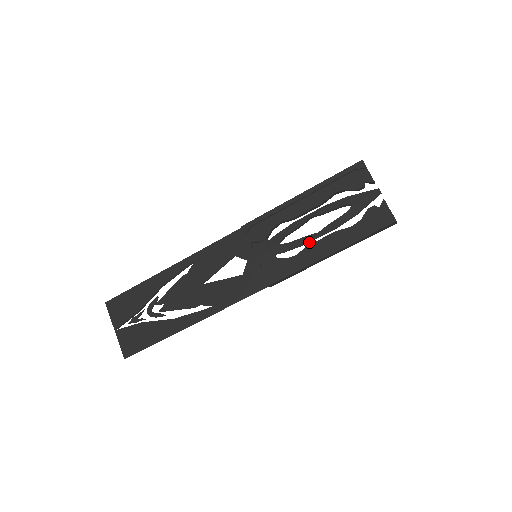
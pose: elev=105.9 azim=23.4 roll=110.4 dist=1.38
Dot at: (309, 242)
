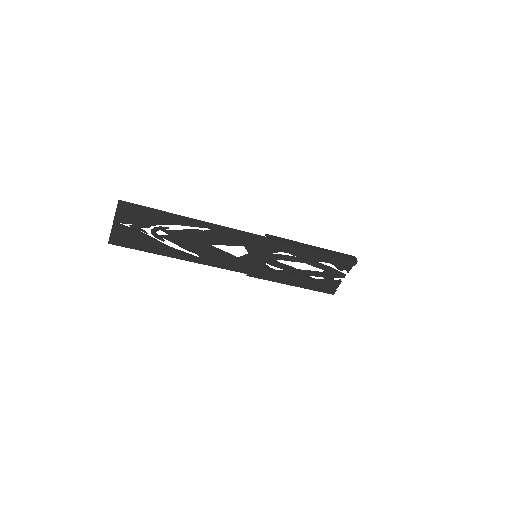
Dot at: (289, 270)
